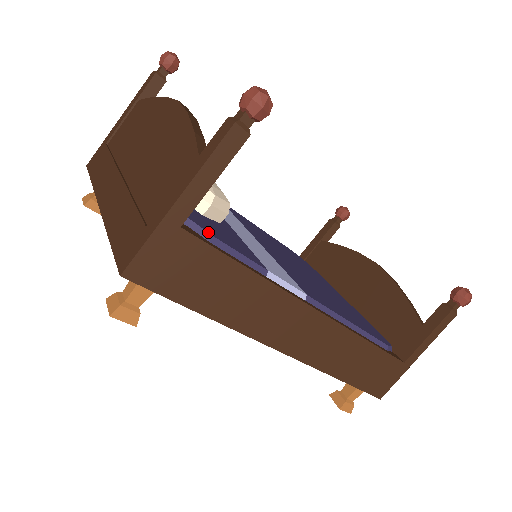
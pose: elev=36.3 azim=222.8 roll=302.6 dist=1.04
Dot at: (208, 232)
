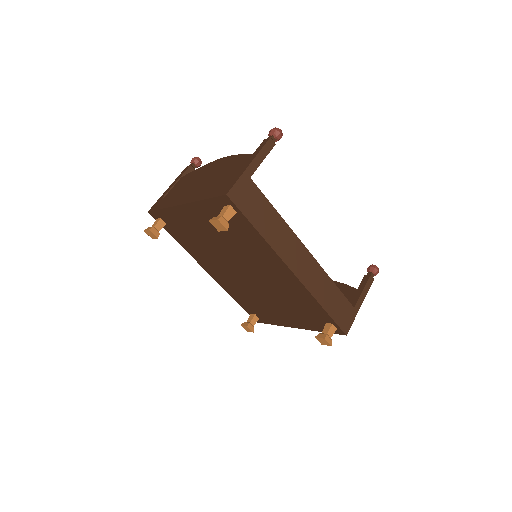
Dot at: occluded
